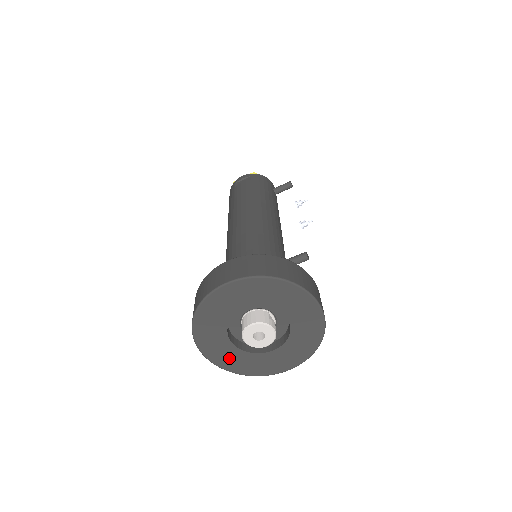
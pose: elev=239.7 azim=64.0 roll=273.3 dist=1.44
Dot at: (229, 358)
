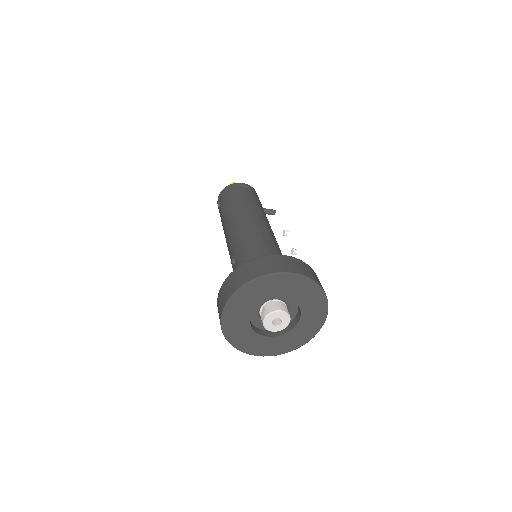
Dot at: (236, 327)
